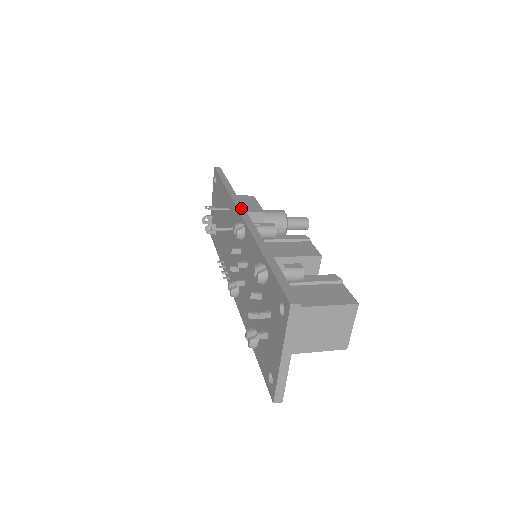
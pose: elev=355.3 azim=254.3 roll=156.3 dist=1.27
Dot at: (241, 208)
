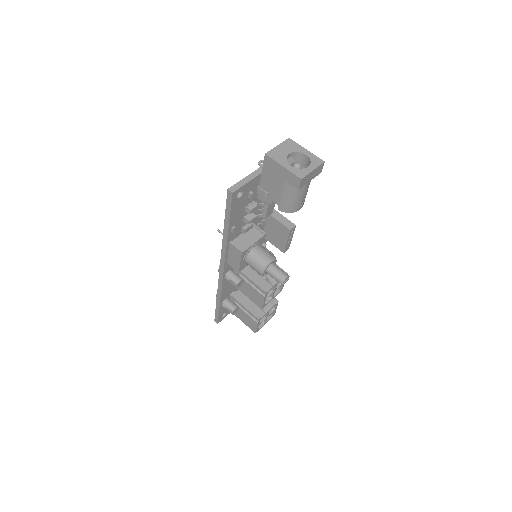
Dot at: (222, 264)
